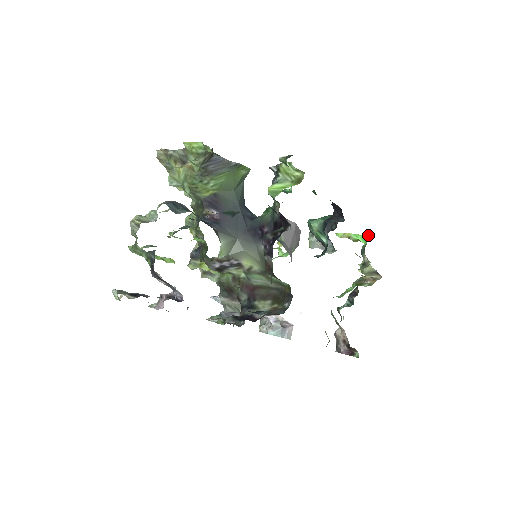
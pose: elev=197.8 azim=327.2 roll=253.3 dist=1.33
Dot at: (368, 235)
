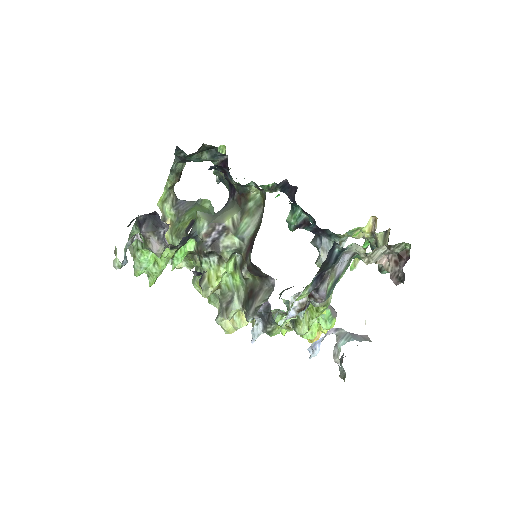
Dot at: occluded
